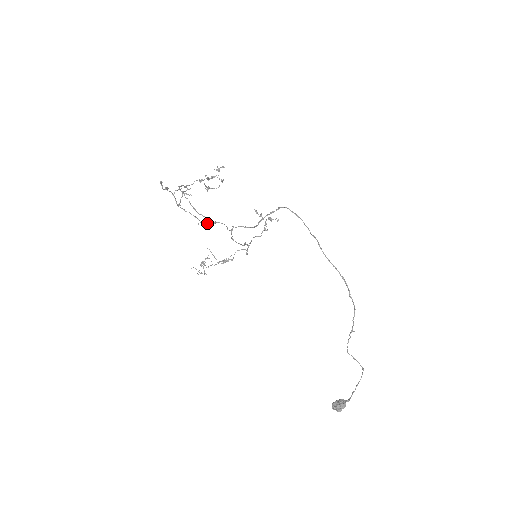
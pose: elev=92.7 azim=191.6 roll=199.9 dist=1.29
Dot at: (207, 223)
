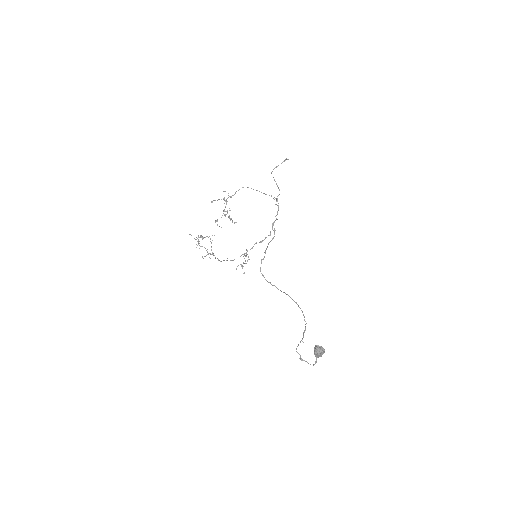
Dot at: (276, 200)
